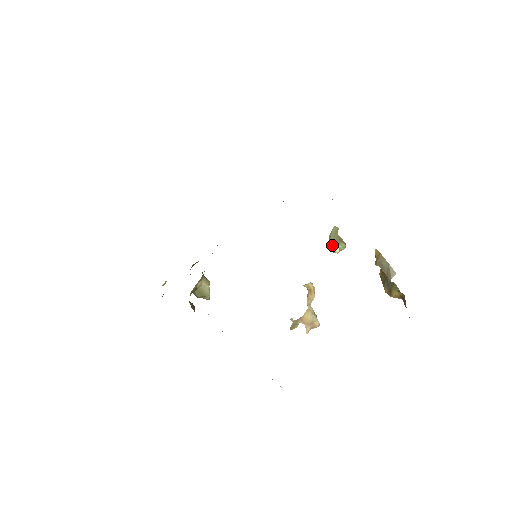
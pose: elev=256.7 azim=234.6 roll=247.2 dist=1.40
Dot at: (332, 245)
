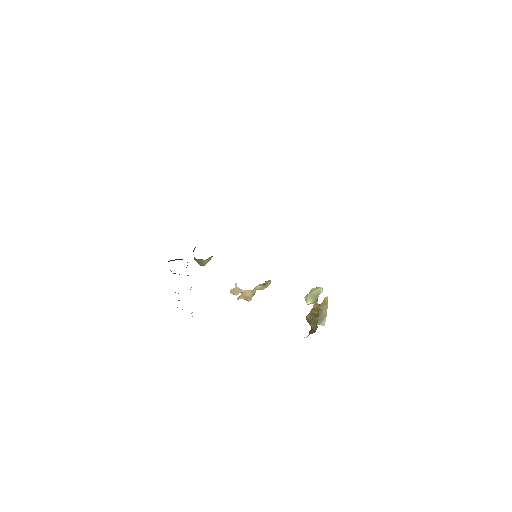
Dot at: (309, 297)
